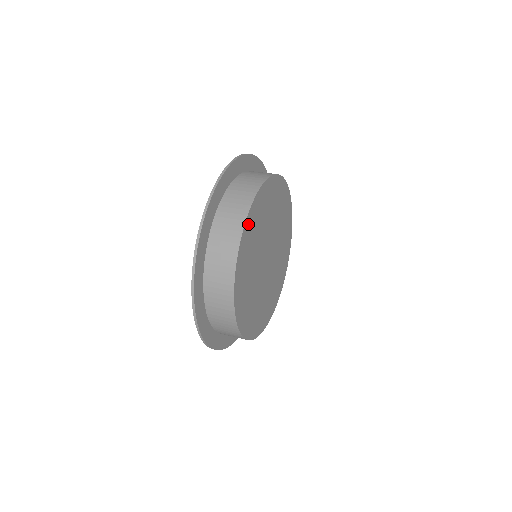
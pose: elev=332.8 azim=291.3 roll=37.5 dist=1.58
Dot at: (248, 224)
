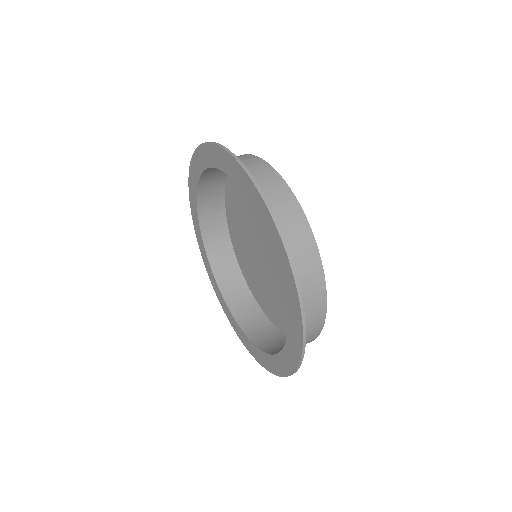
Dot at: occluded
